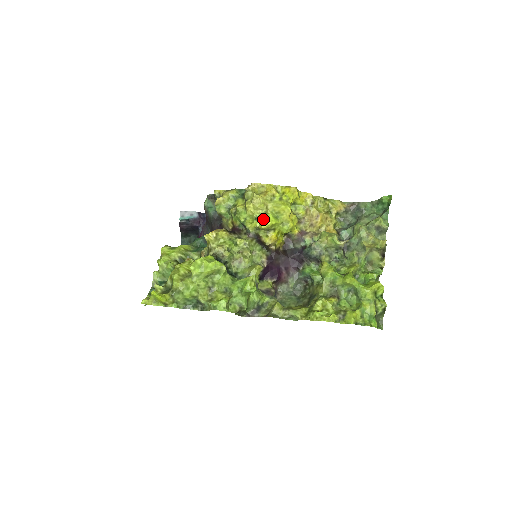
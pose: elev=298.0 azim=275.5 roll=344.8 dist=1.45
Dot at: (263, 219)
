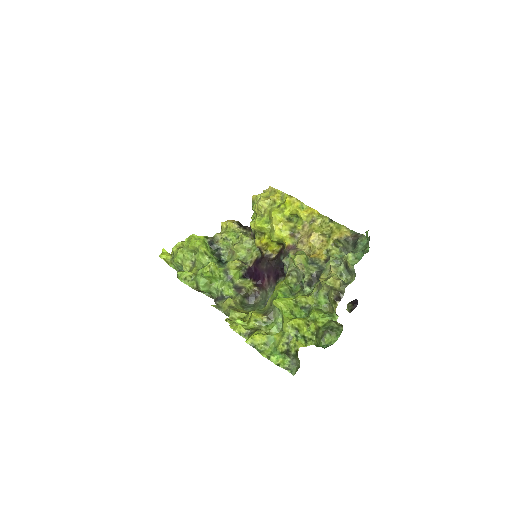
Dot at: (255, 220)
